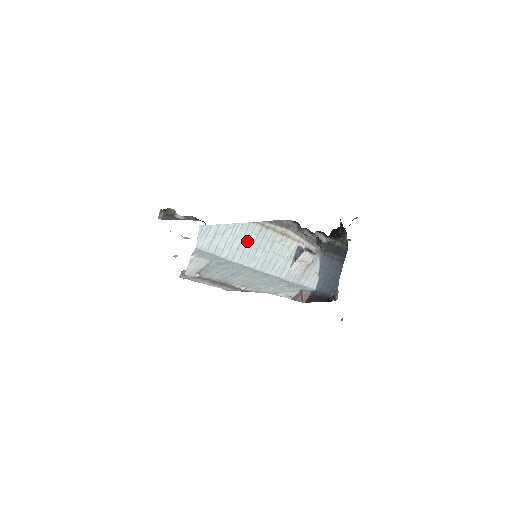
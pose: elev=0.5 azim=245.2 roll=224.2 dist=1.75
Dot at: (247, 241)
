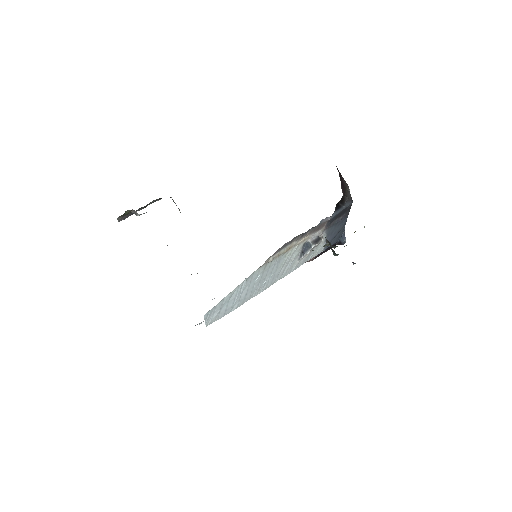
Dot at: (254, 283)
